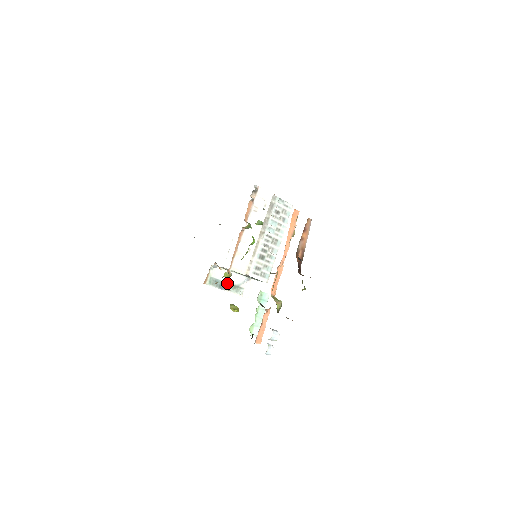
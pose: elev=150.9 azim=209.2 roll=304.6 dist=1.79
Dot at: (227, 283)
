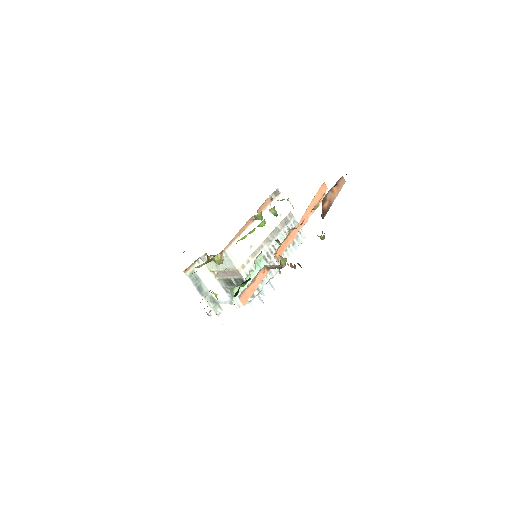
Dot at: (208, 290)
